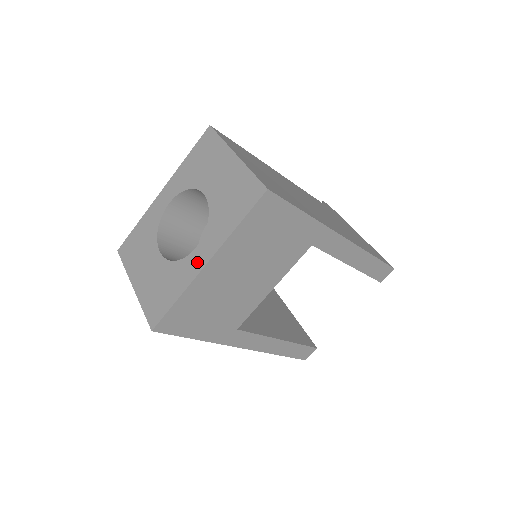
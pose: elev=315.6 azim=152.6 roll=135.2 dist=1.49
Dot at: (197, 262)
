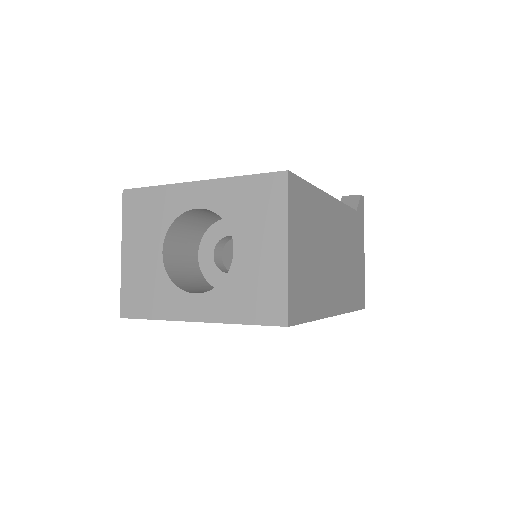
Dot at: (189, 309)
